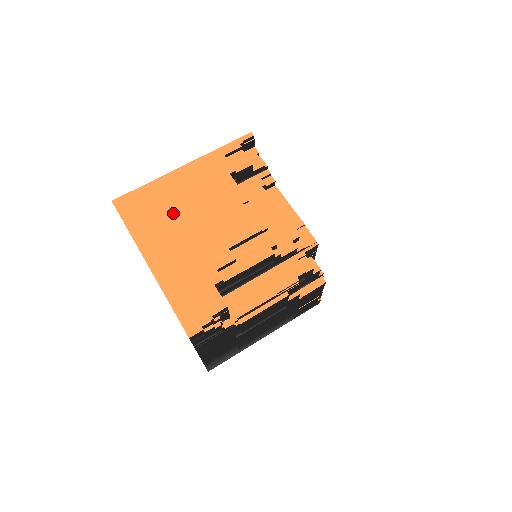
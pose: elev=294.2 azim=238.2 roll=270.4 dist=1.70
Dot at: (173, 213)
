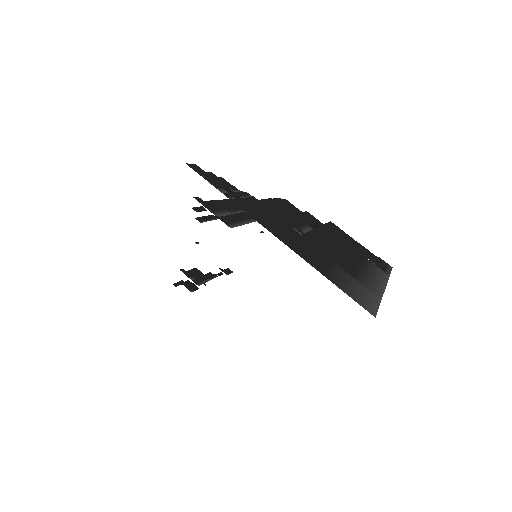
Dot at: occluded
